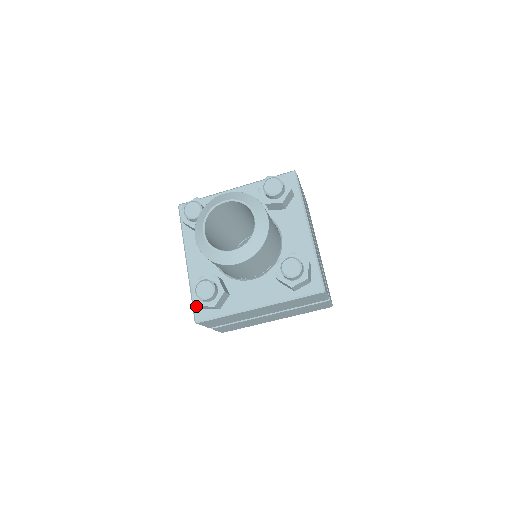
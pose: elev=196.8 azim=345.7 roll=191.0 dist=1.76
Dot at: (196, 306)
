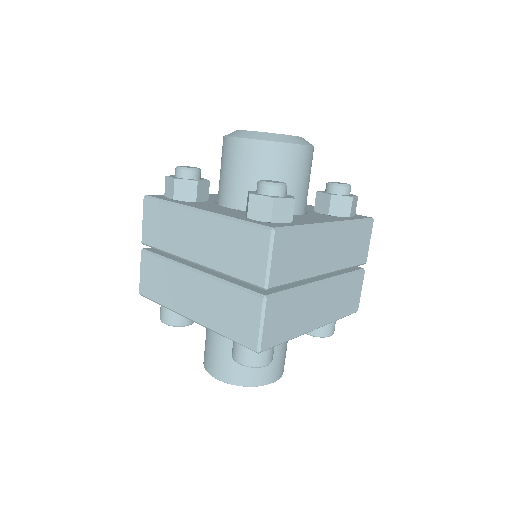
Dot at: (257, 222)
